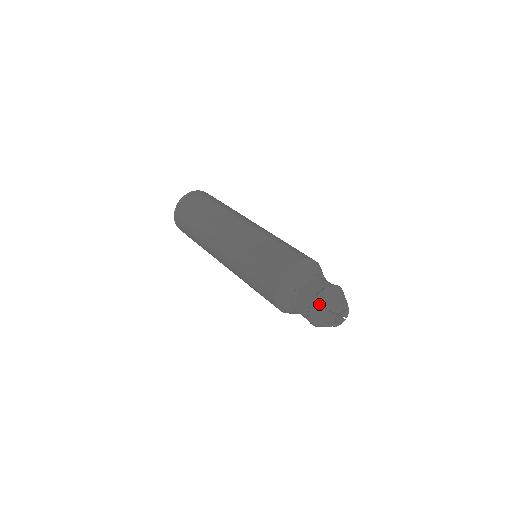
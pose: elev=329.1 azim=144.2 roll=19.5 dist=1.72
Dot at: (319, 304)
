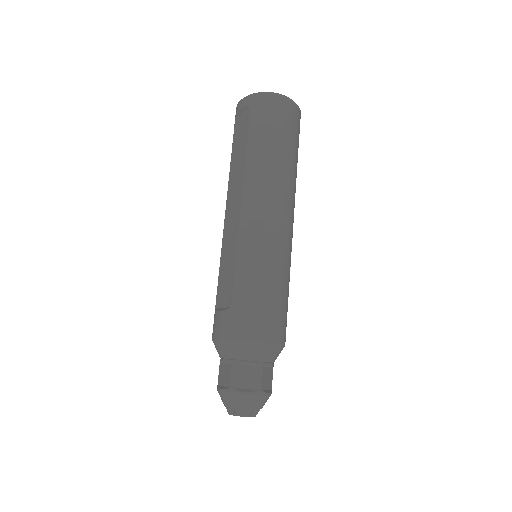
Dot at: (220, 396)
